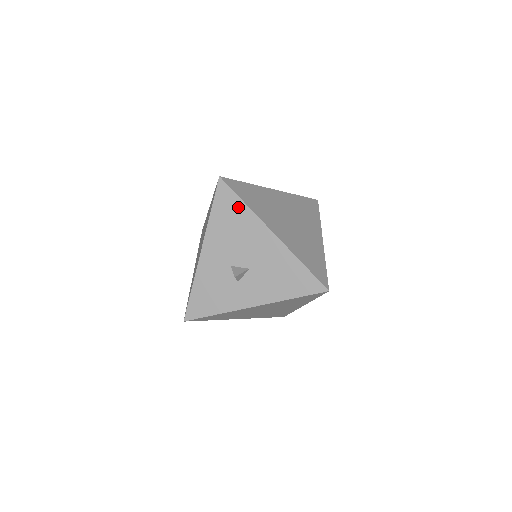
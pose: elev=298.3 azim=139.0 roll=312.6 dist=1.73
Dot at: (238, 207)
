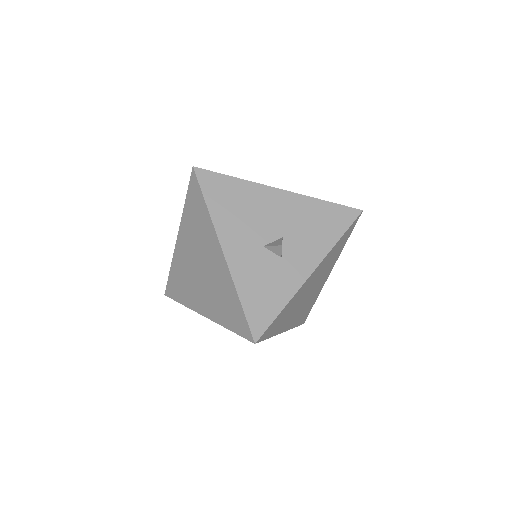
Dot at: (231, 185)
